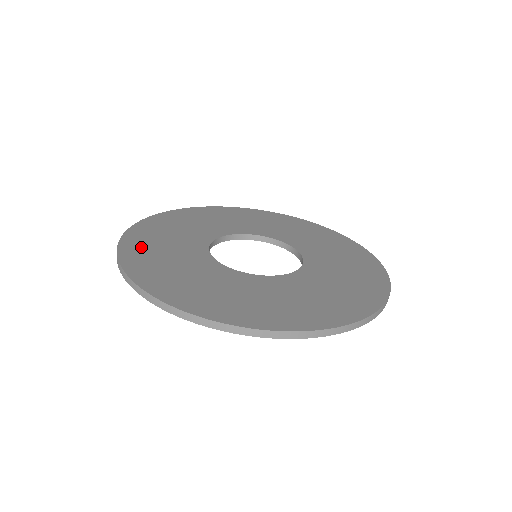
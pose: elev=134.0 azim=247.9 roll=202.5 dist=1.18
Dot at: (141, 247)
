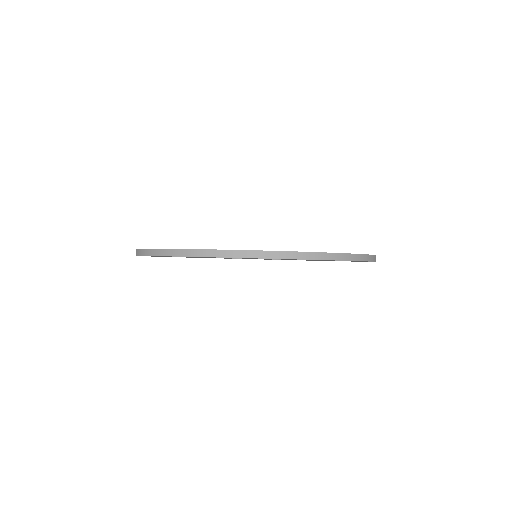
Dot at: occluded
